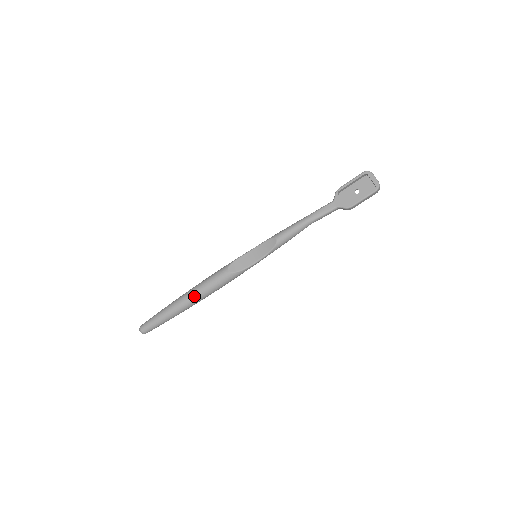
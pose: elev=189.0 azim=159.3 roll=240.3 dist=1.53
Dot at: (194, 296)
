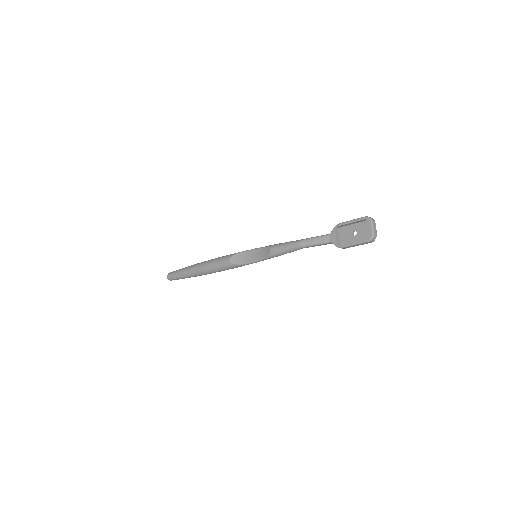
Dot at: (203, 269)
